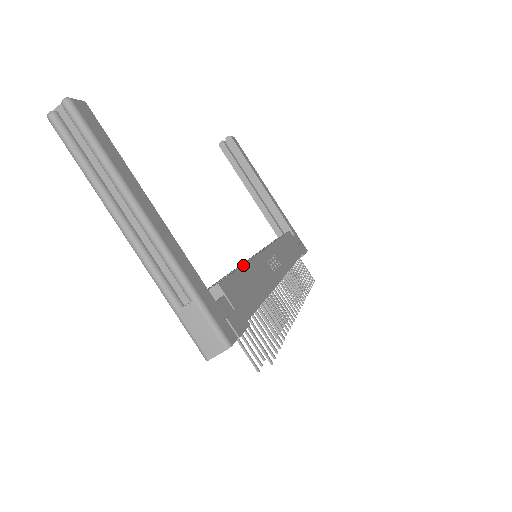
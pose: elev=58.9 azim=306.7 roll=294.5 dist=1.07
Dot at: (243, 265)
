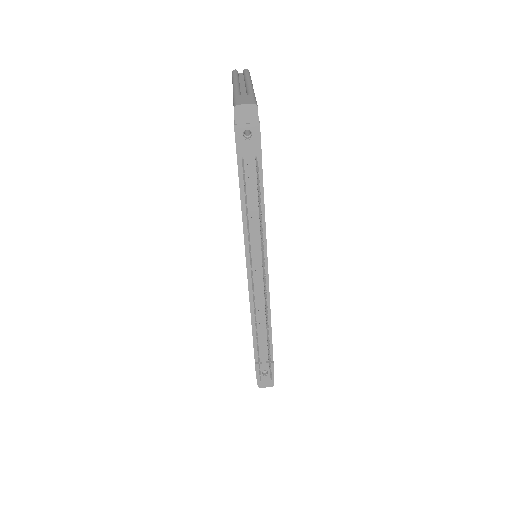
Dot at: occluded
